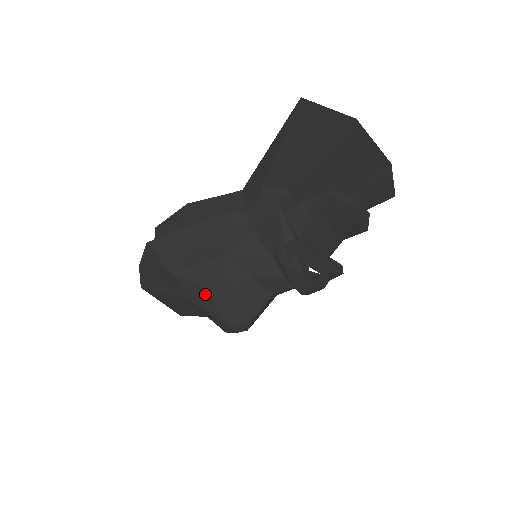
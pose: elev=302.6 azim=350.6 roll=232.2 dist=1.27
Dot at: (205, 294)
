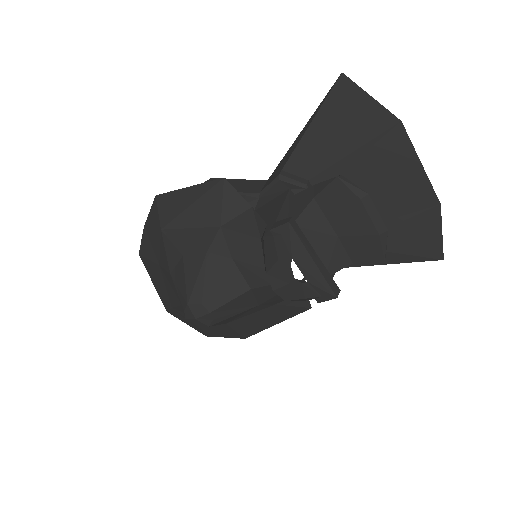
Dot at: (181, 261)
